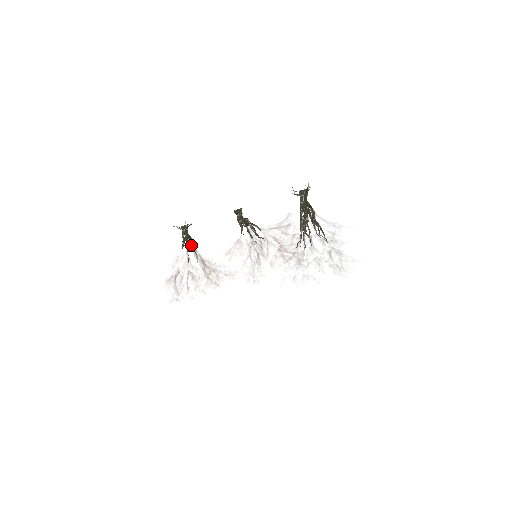
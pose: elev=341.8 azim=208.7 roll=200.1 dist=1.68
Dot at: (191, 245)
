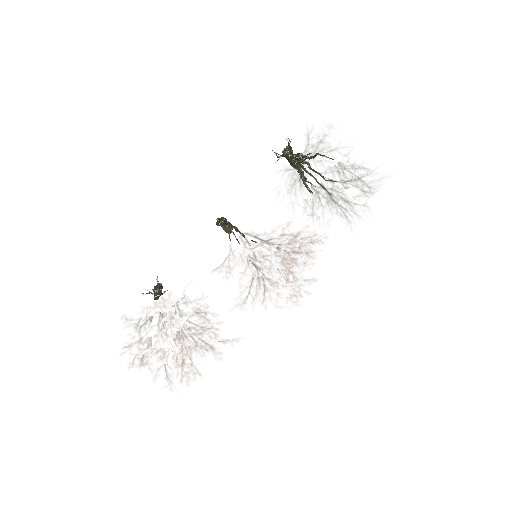
Dot at: occluded
